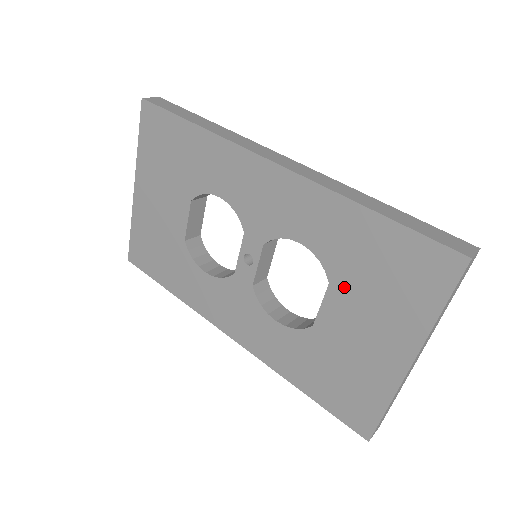
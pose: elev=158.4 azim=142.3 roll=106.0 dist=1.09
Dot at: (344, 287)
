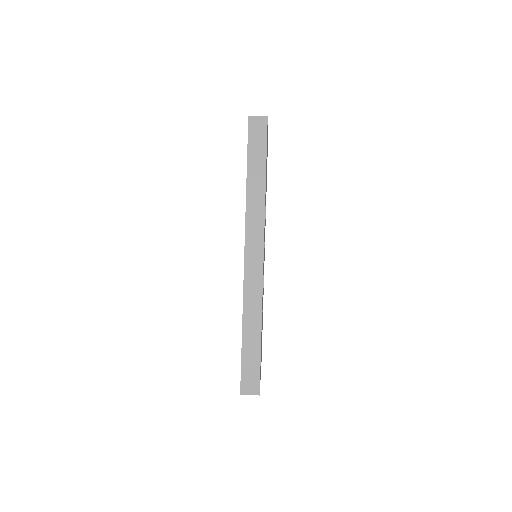
Dot at: occluded
